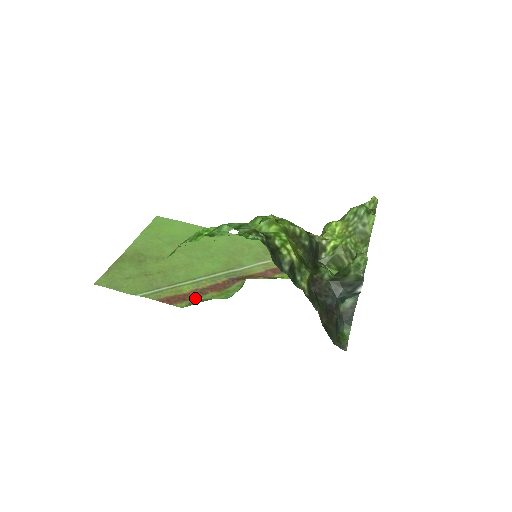
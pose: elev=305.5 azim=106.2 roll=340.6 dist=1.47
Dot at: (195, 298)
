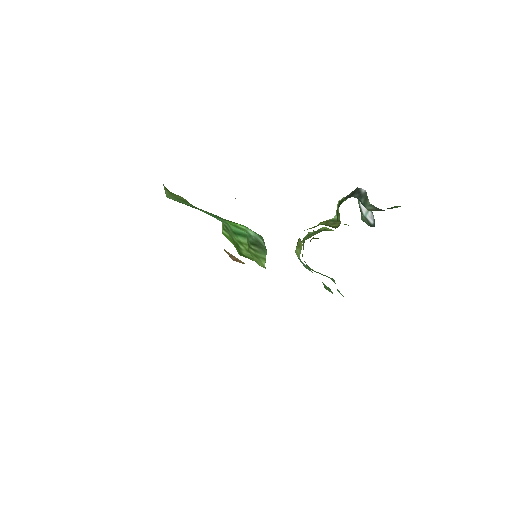
Dot at: occluded
